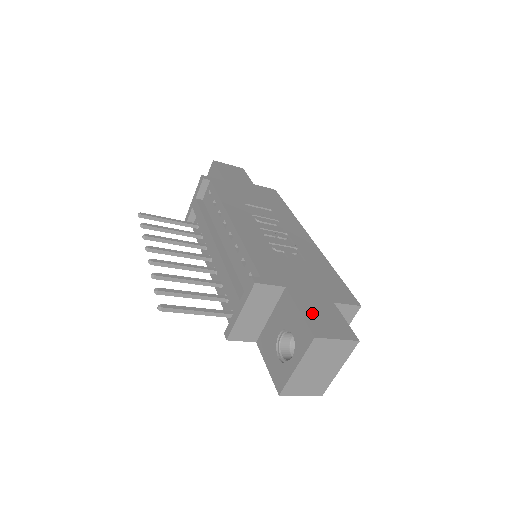
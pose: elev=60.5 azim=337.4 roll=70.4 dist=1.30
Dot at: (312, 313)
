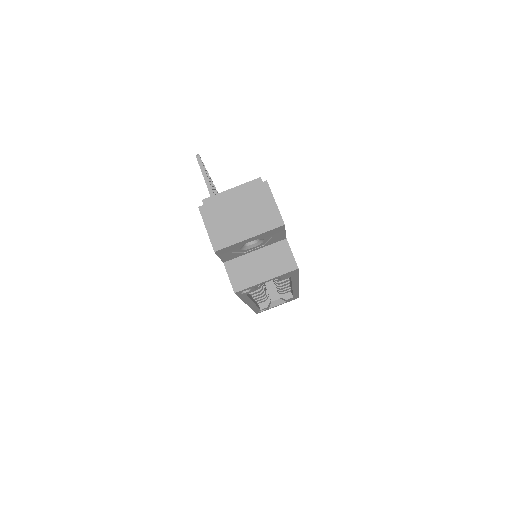
Dot at: occluded
